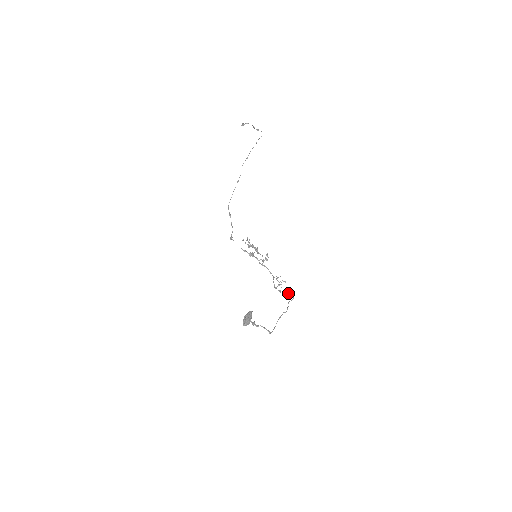
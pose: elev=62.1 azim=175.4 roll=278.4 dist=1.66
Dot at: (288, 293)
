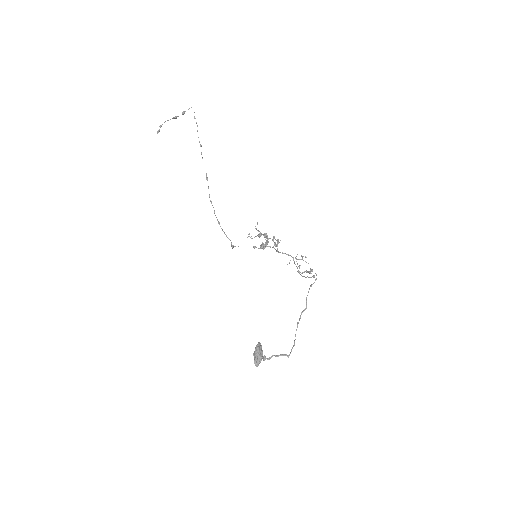
Dot at: (311, 271)
